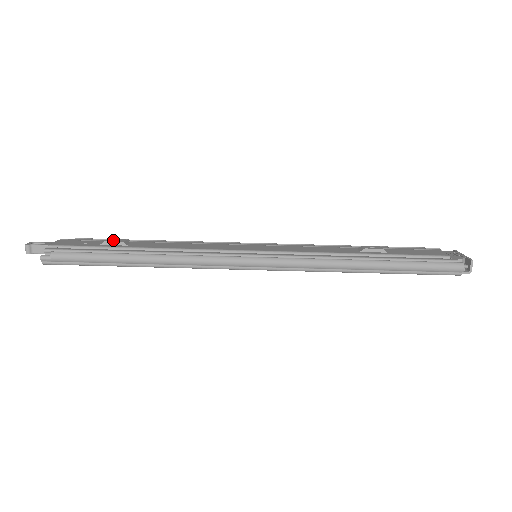
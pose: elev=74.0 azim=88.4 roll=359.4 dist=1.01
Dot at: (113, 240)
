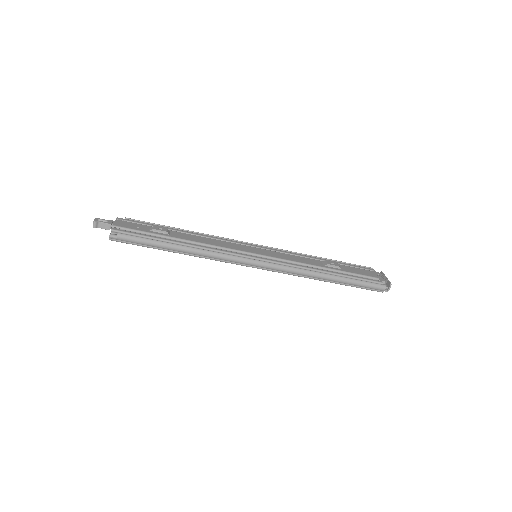
Dot at: (158, 228)
